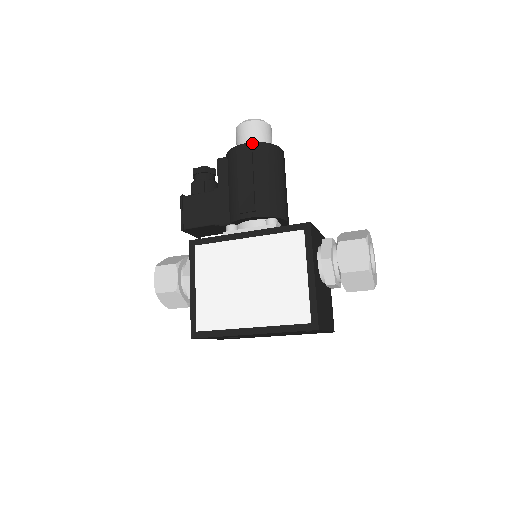
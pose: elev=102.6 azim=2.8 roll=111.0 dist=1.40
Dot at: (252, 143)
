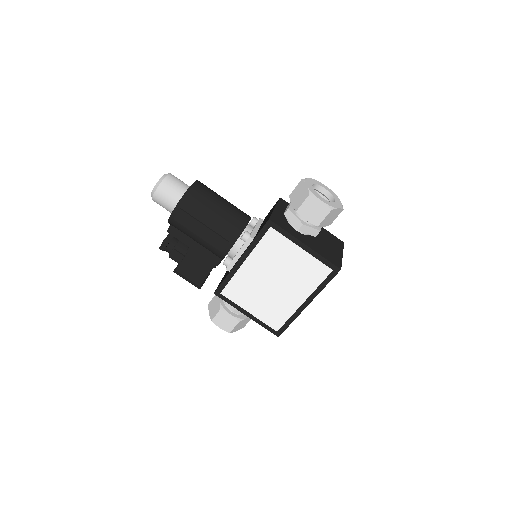
Dot at: (177, 206)
